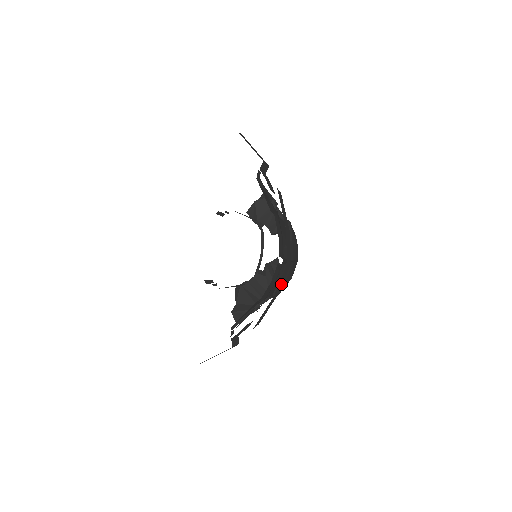
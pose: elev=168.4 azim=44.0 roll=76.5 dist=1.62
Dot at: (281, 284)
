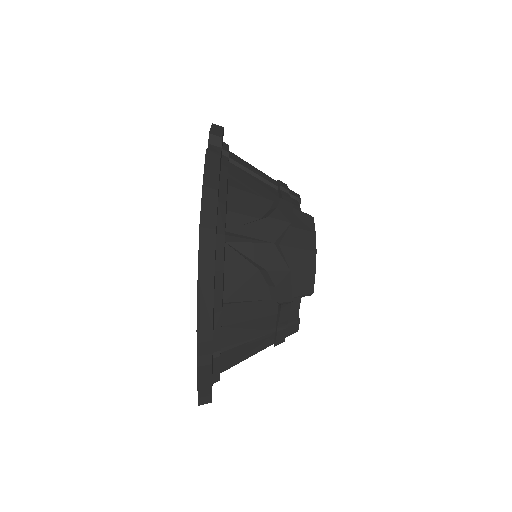
Dot at: (210, 261)
